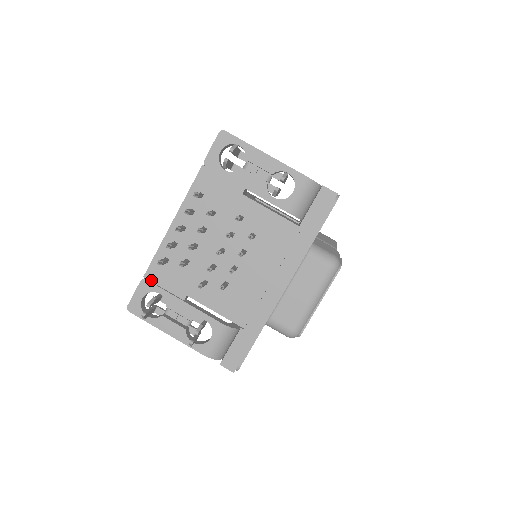
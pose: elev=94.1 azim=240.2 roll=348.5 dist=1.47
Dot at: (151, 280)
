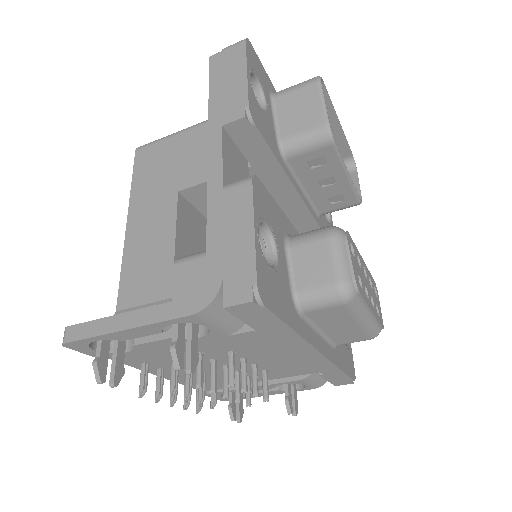
Dot at: occluded
